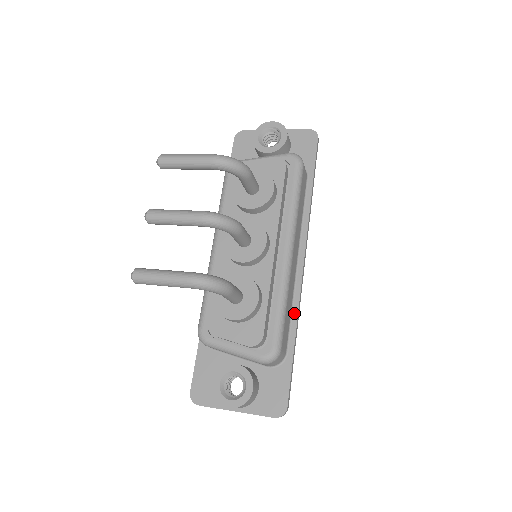
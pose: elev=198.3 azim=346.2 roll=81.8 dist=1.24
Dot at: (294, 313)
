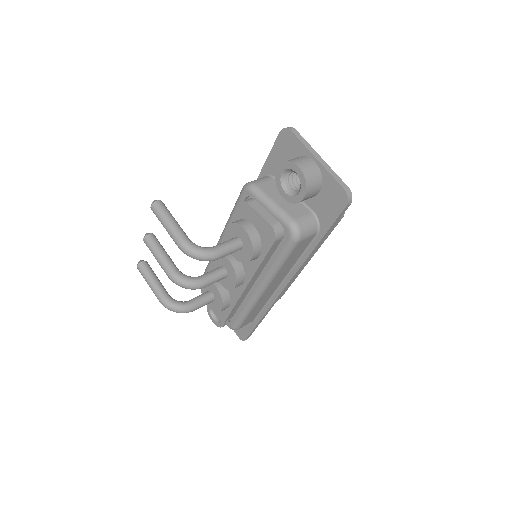
Dot at: (266, 308)
